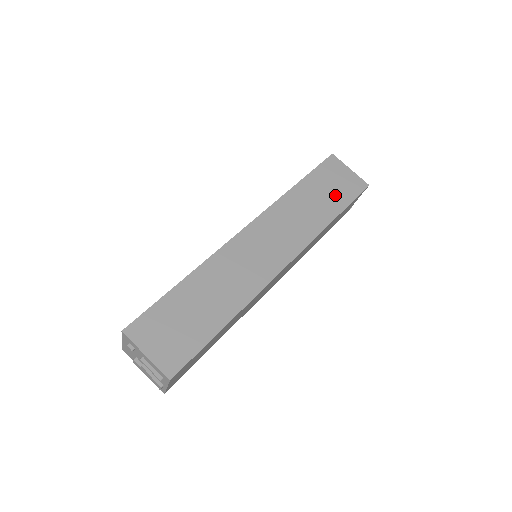
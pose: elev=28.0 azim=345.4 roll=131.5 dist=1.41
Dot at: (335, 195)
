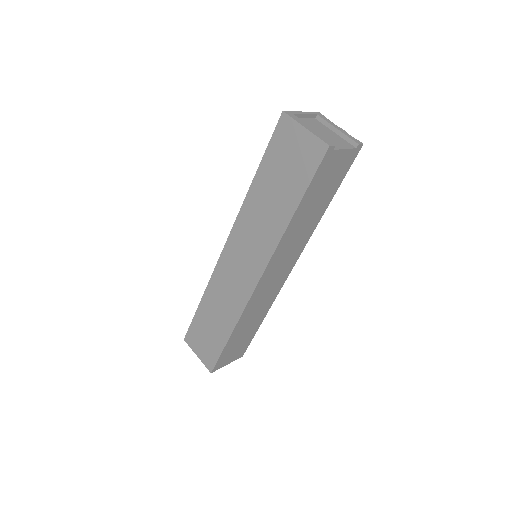
Dot at: (290, 180)
